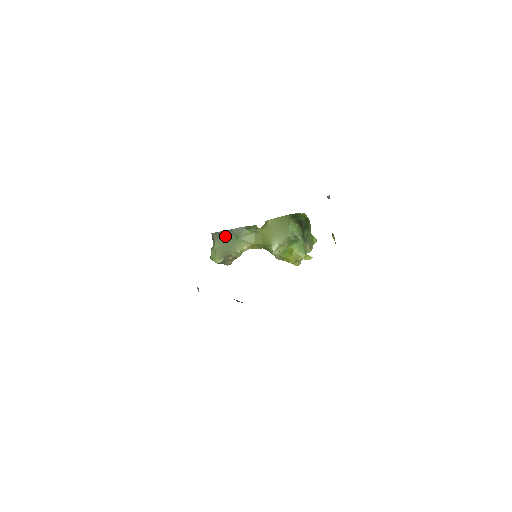
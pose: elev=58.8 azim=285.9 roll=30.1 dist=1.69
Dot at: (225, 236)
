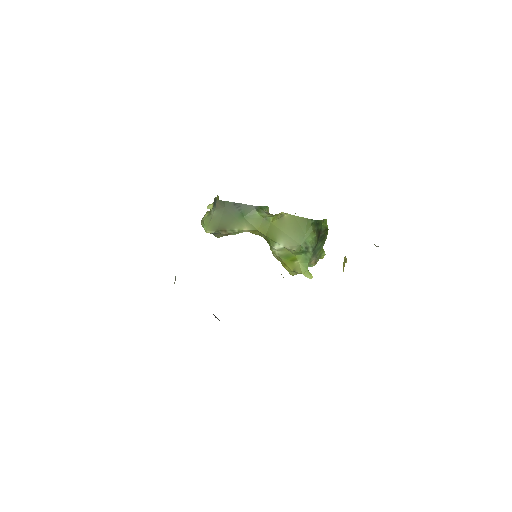
Dot at: (230, 208)
